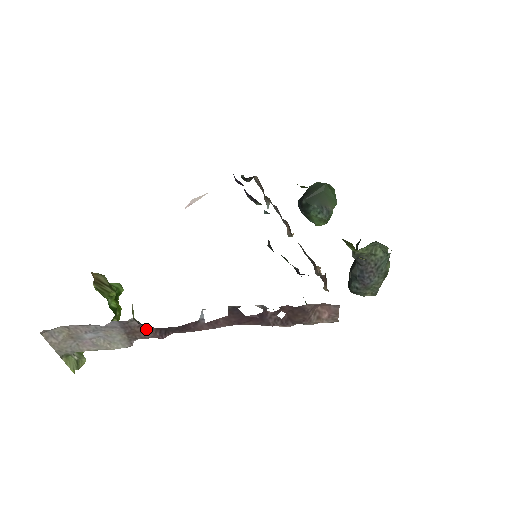
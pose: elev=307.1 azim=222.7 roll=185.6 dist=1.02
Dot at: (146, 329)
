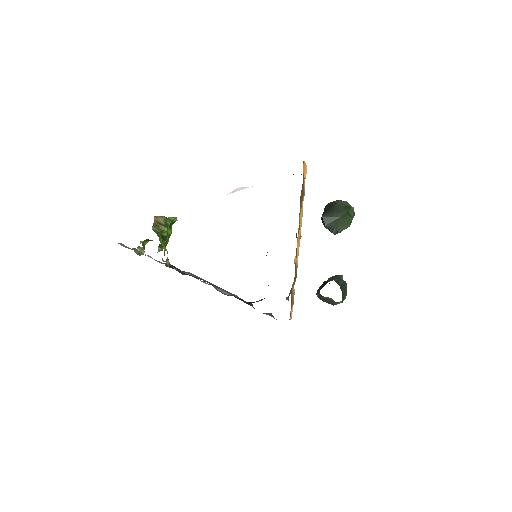
Dot at: (174, 268)
